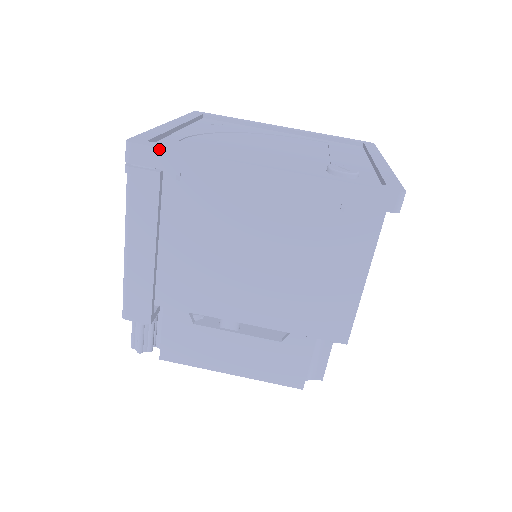
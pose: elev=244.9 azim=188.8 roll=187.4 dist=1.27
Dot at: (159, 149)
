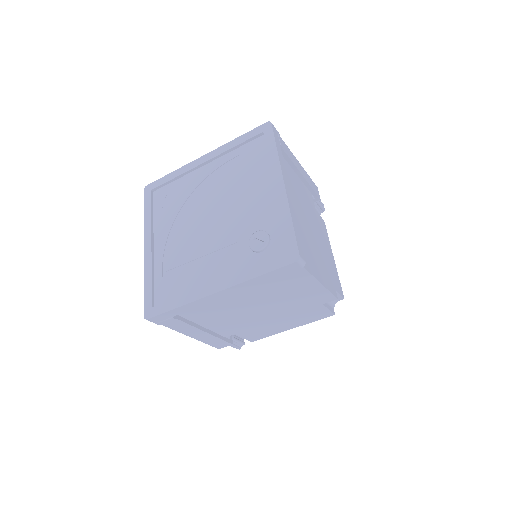
Dot at: (162, 314)
